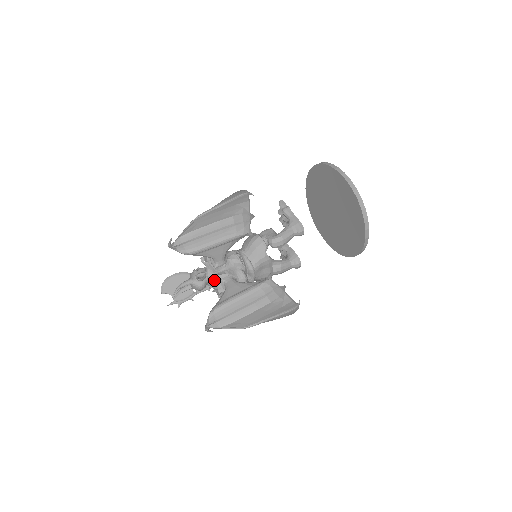
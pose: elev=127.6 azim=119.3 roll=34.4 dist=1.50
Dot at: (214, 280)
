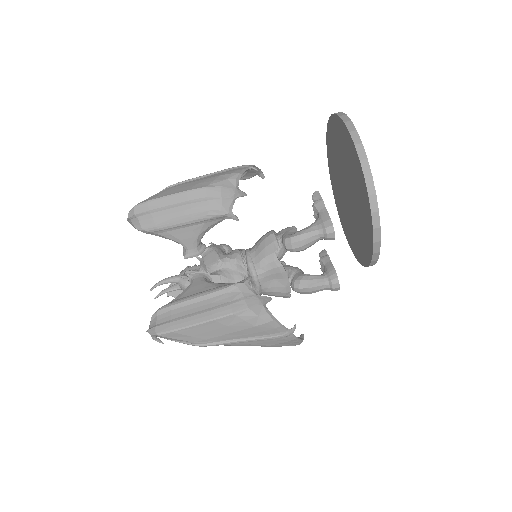
Dot at: occluded
